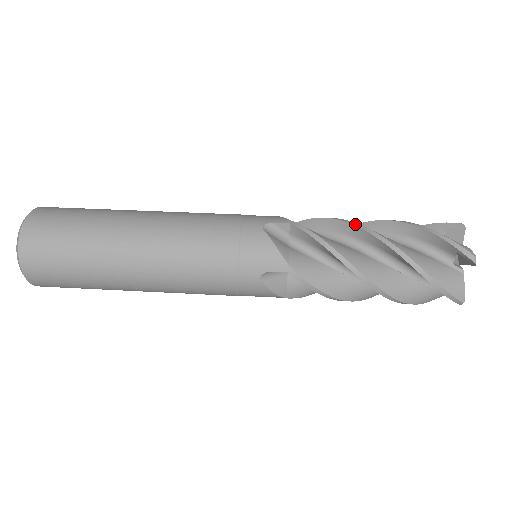
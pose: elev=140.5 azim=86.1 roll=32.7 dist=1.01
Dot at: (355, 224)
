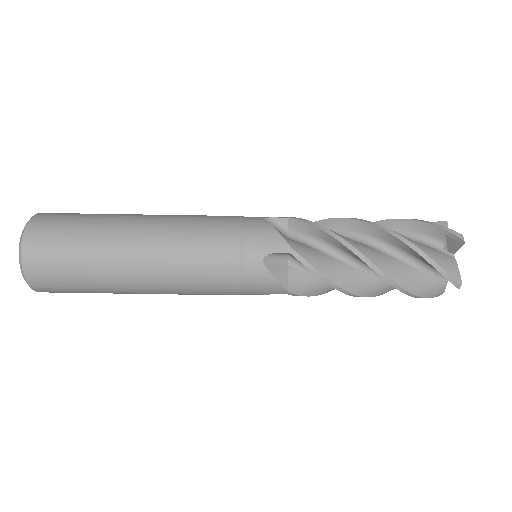
Dot at: (355, 252)
